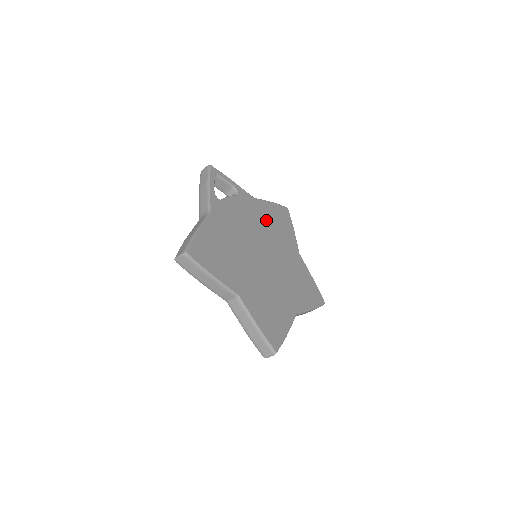
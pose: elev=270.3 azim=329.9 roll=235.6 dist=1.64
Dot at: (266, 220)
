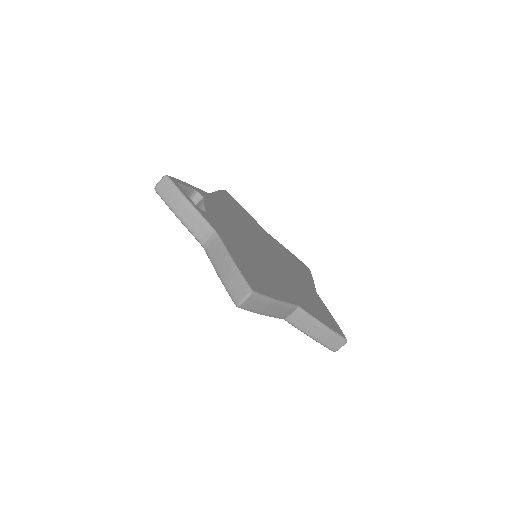
Dot at: (233, 213)
